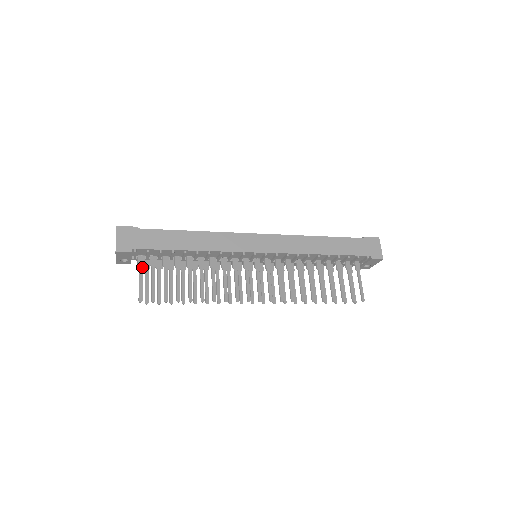
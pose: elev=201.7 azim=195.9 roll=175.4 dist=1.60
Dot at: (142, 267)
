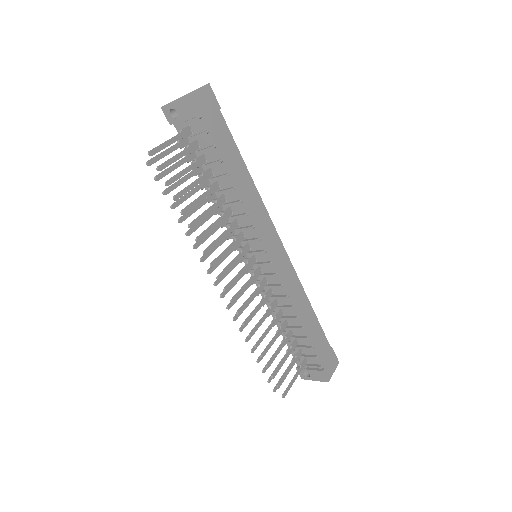
Dot at: (182, 137)
